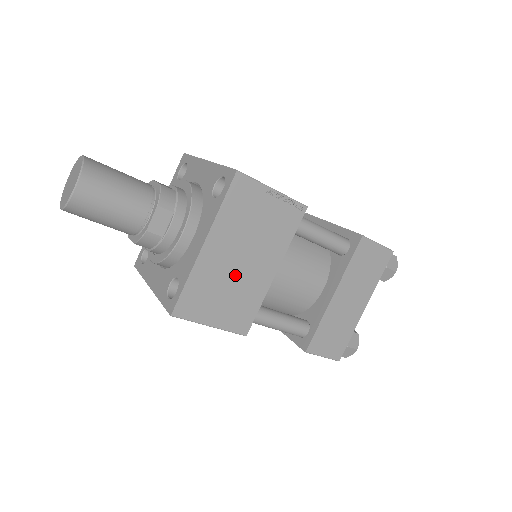
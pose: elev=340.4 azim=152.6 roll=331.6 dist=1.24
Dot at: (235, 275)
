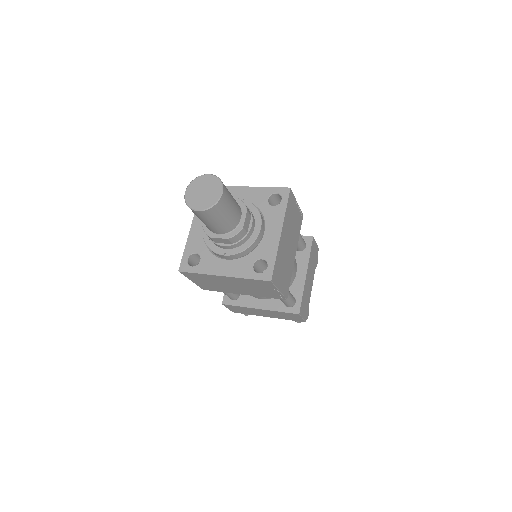
Dot at: (224, 285)
